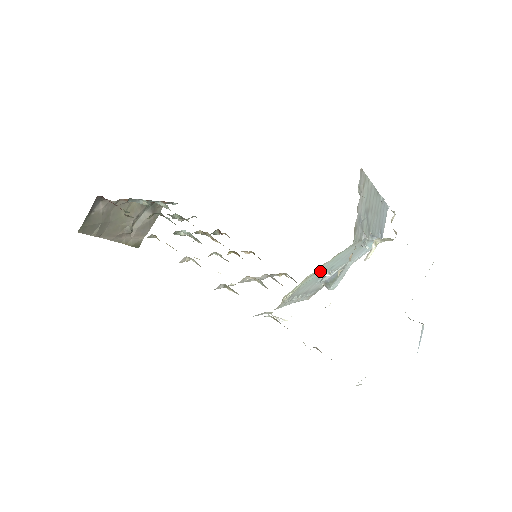
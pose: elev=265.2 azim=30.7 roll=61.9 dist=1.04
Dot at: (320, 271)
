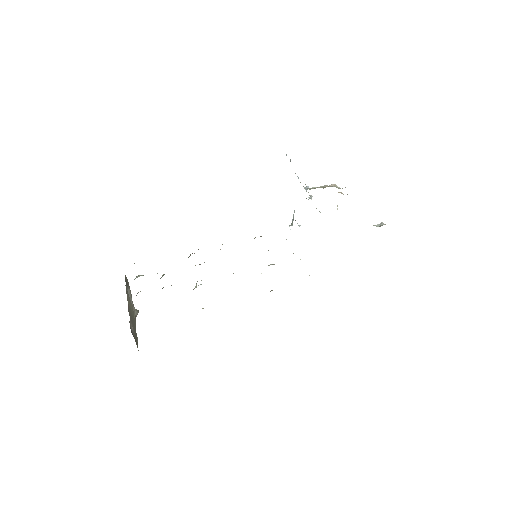
Dot at: occluded
